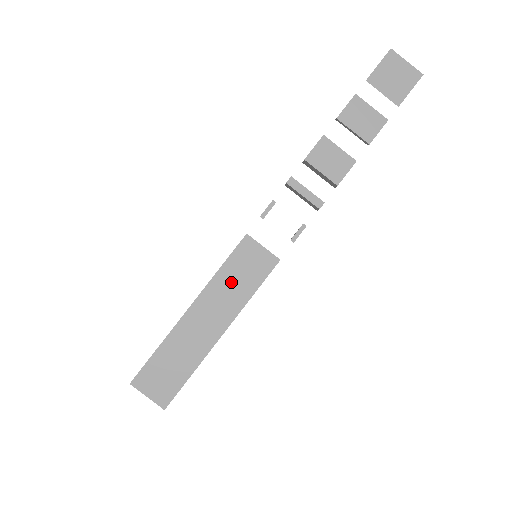
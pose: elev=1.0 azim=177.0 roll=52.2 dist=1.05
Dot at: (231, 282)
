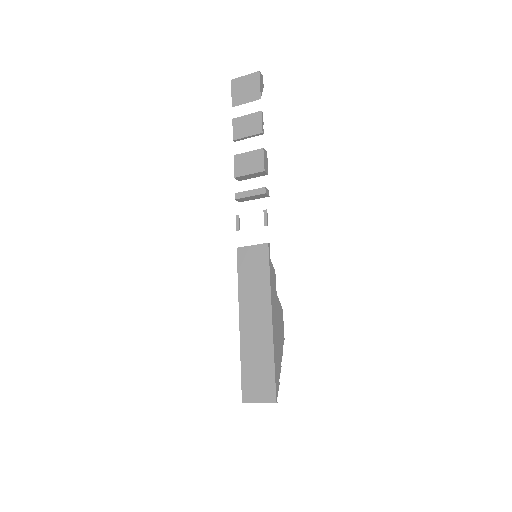
Dot at: (251, 284)
